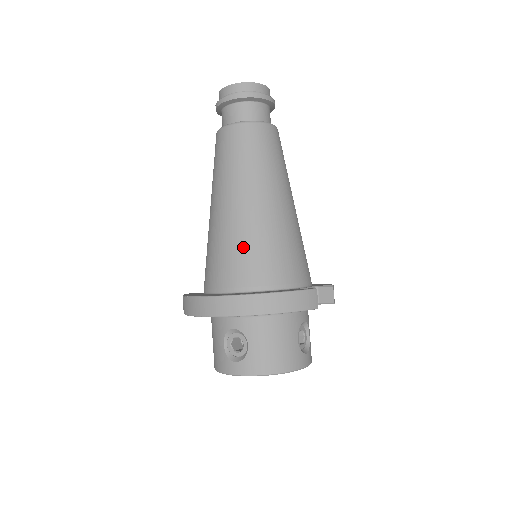
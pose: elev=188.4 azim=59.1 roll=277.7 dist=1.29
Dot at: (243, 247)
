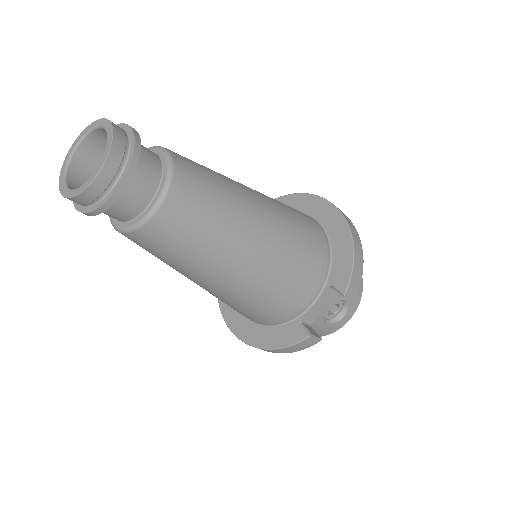
Dot at: occluded
